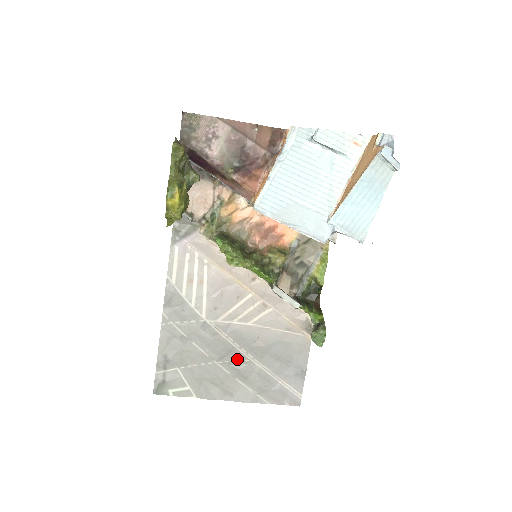
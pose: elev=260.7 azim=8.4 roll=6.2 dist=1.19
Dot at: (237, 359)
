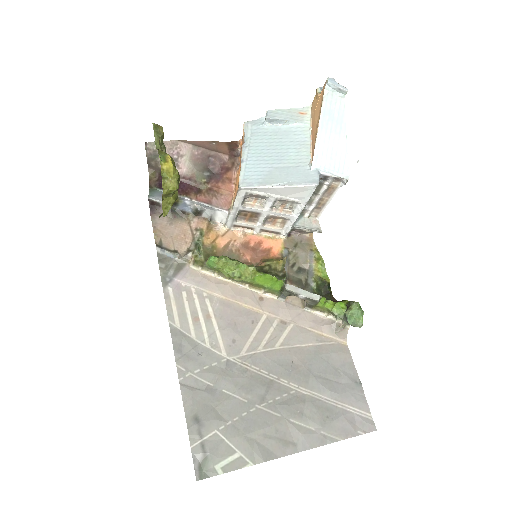
Dot at: (281, 394)
